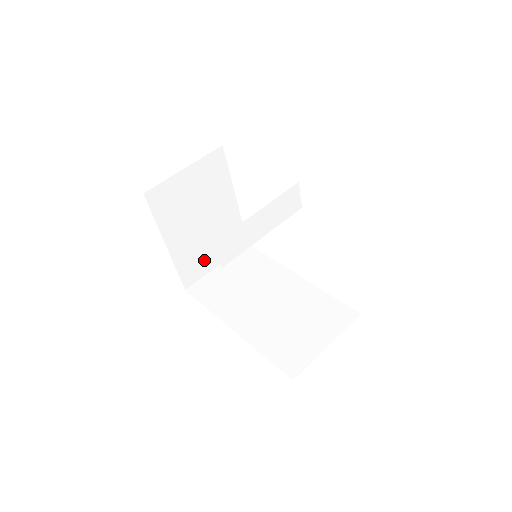
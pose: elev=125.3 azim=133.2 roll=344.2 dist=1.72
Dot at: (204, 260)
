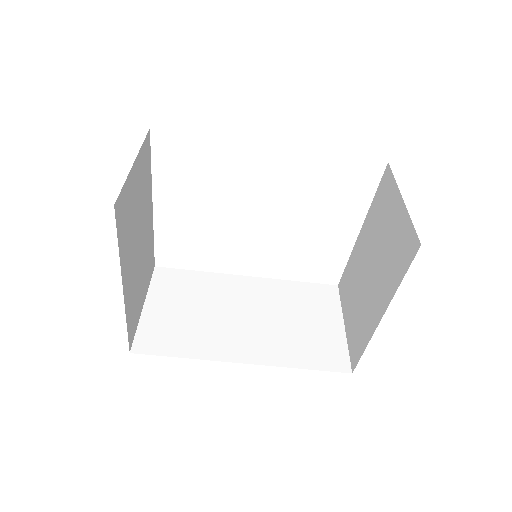
Dot at: (138, 301)
